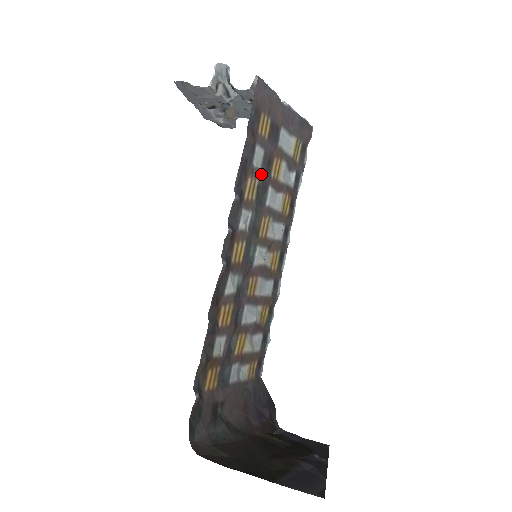
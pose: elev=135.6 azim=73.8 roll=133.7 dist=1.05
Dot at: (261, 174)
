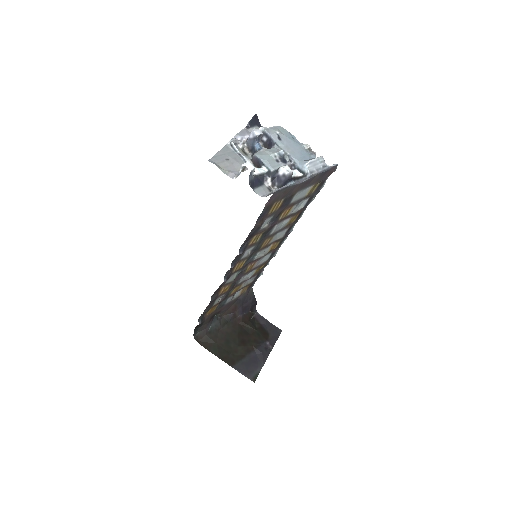
Dot at: (267, 229)
